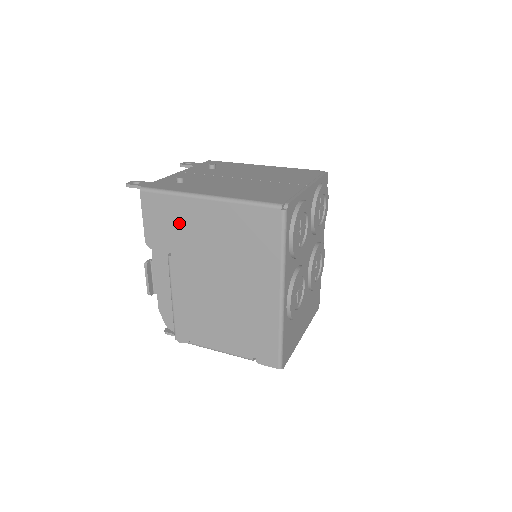
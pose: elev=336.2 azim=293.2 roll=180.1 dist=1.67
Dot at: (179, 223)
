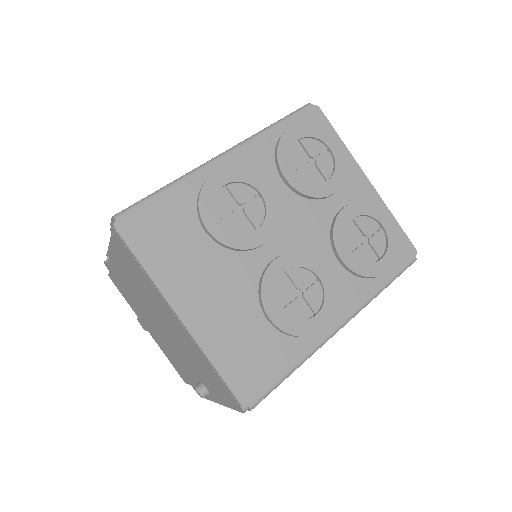
Dot at: occluded
